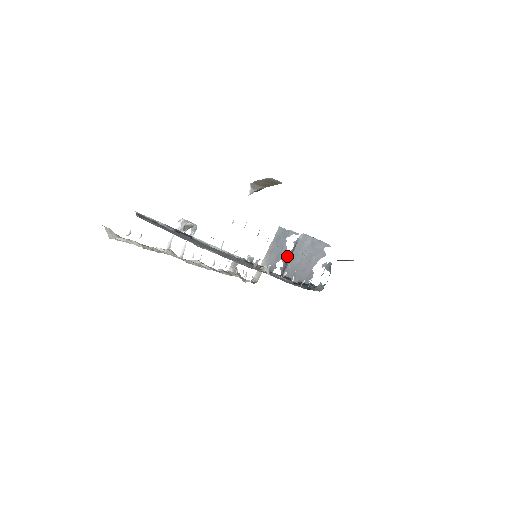
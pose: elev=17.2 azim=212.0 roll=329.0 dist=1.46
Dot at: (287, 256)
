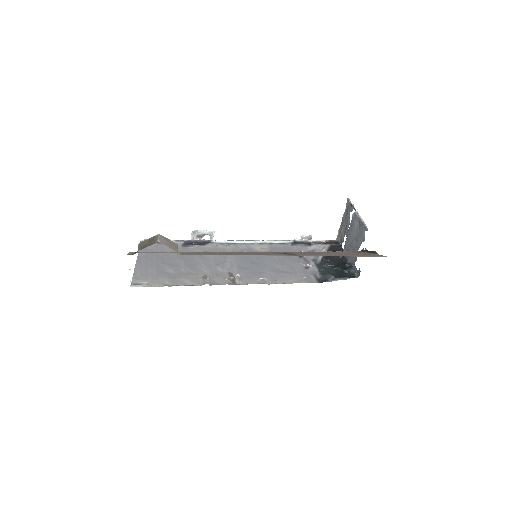
Dot at: occluded
